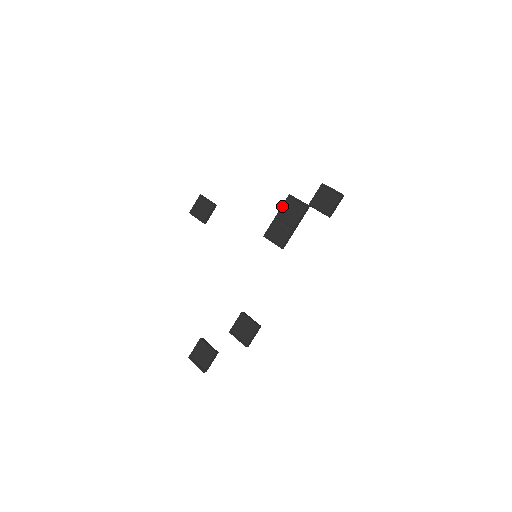
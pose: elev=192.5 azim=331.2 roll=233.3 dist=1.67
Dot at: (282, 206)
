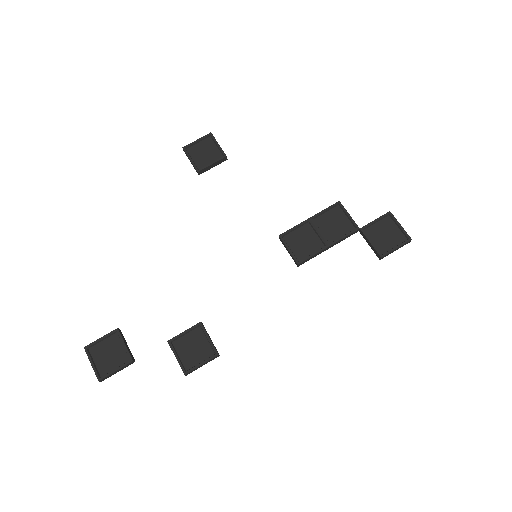
Dot at: (323, 211)
